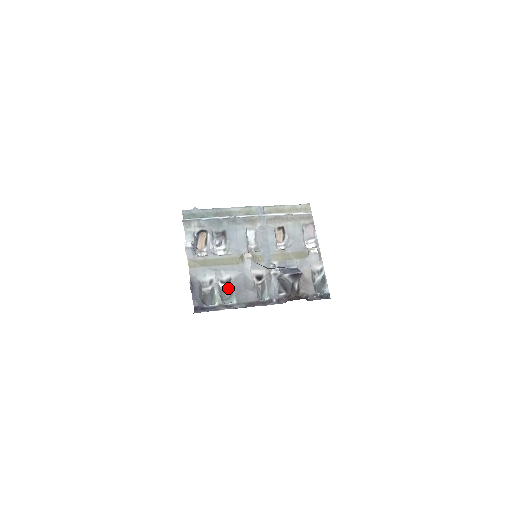
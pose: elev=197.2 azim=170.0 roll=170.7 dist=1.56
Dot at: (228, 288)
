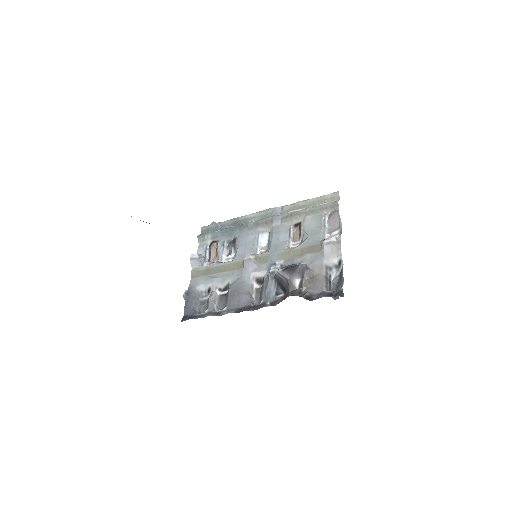
Dot at: (225, 296)
